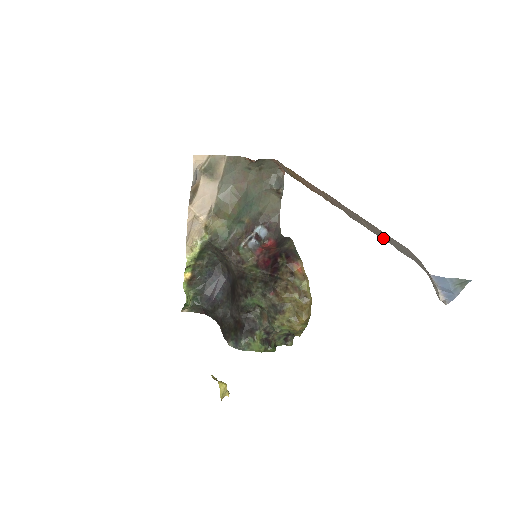
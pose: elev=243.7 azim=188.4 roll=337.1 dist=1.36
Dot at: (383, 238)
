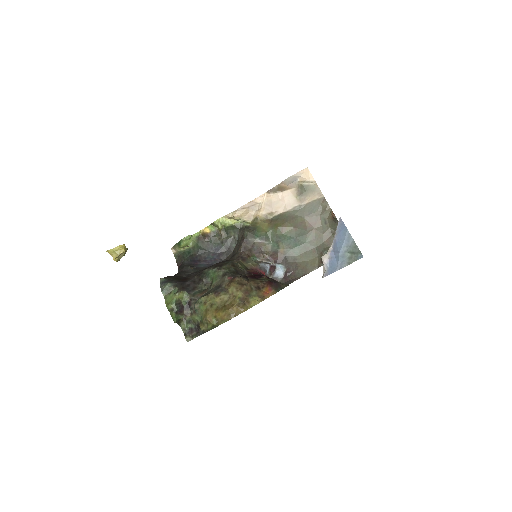
Dot at: occluded
